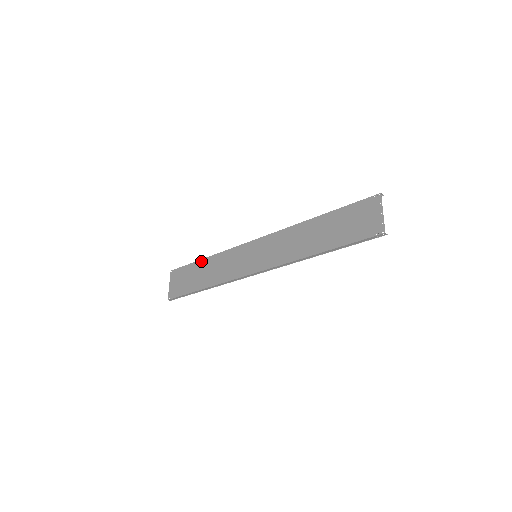
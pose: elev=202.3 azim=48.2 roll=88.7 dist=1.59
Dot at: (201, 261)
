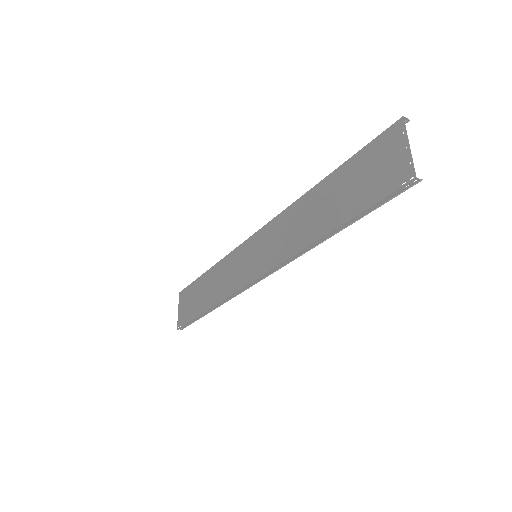
Dot at: (204, 275)
